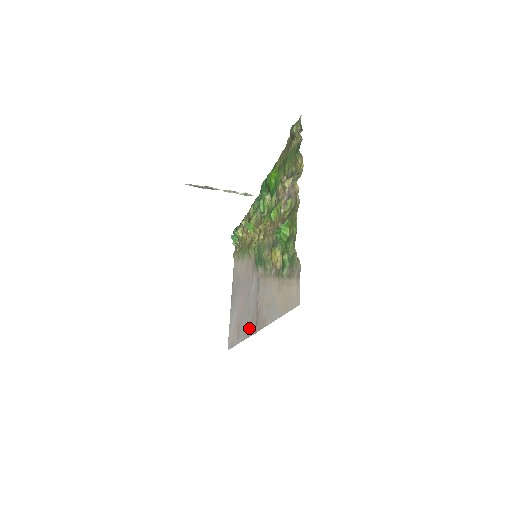
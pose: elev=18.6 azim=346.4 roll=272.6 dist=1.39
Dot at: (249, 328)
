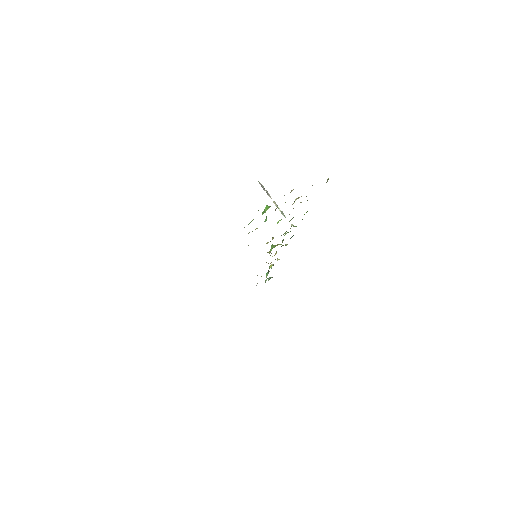
Dot at: occluded
